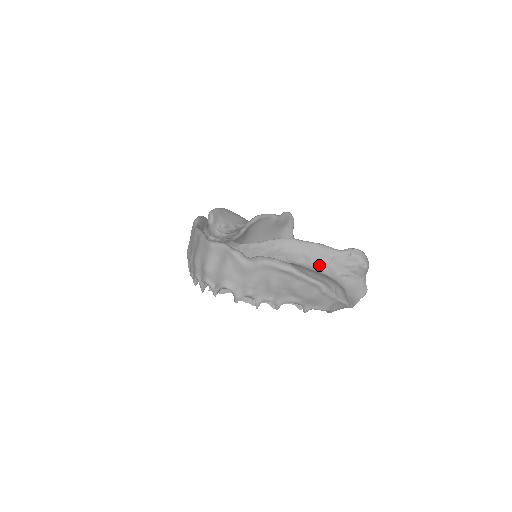
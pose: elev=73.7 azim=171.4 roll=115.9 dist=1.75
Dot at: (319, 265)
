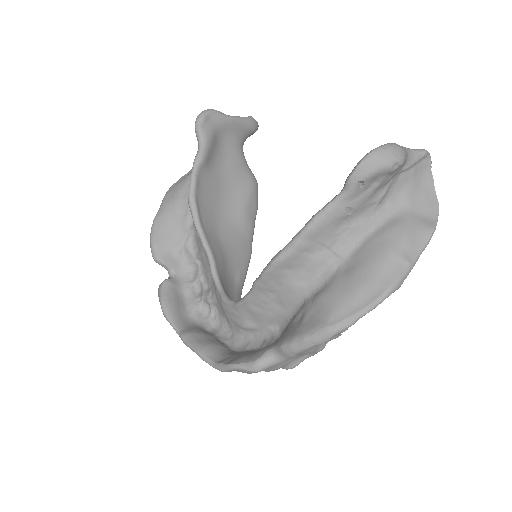
Dot at: (343, 240)
